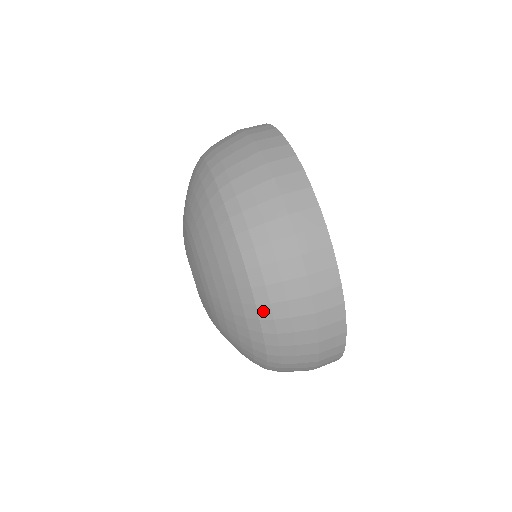
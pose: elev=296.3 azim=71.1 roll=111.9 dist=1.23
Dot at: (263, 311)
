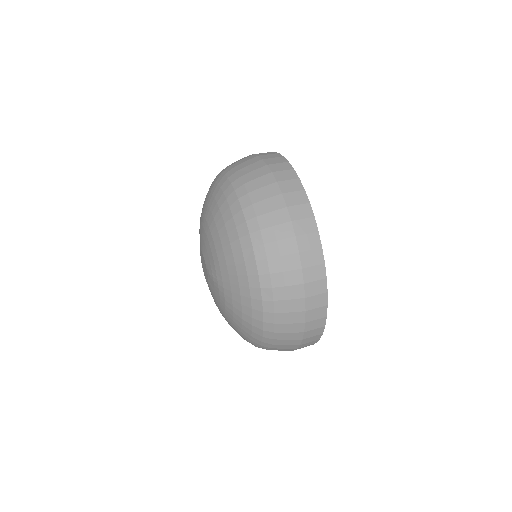
Dot at: (236, 184)
